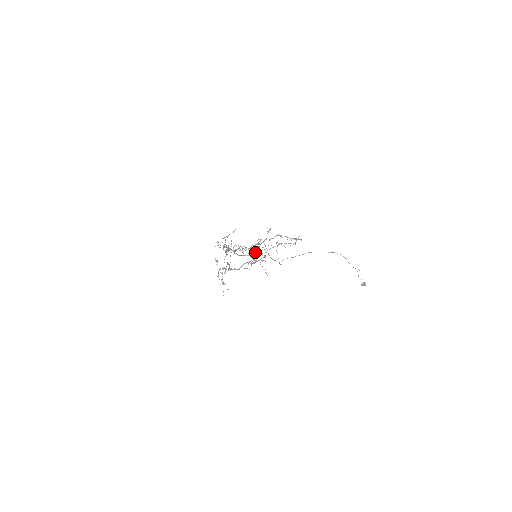
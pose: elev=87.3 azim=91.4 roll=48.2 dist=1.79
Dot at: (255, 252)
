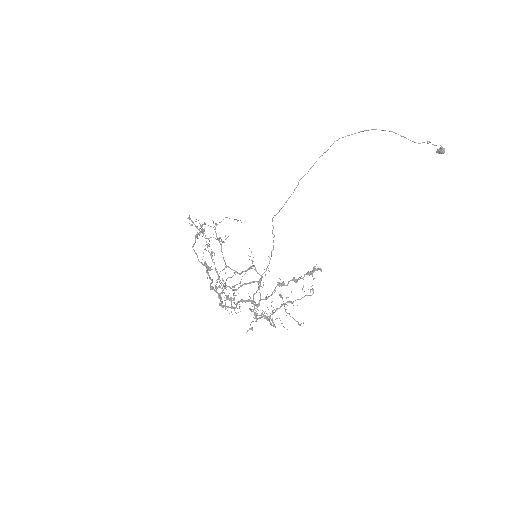
Dot at: occluded
